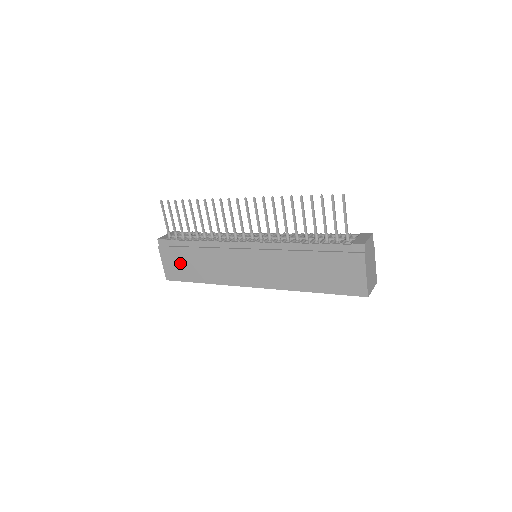
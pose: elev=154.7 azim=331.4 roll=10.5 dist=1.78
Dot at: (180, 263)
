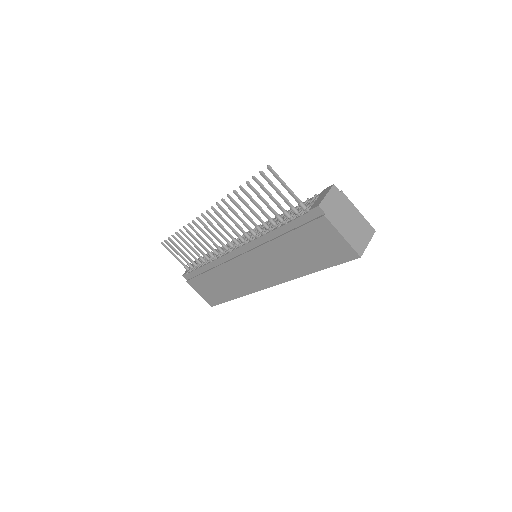
Dot at: (208, 289)
